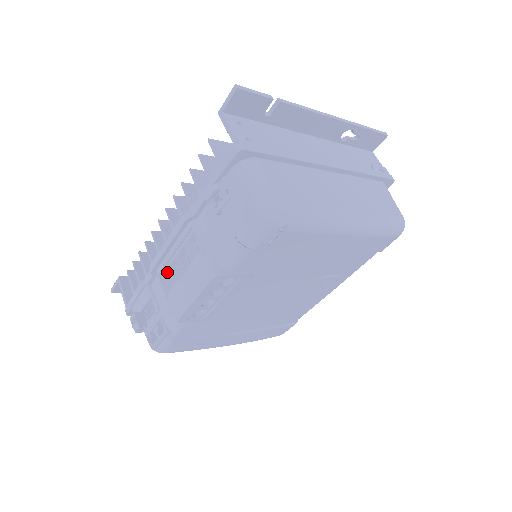
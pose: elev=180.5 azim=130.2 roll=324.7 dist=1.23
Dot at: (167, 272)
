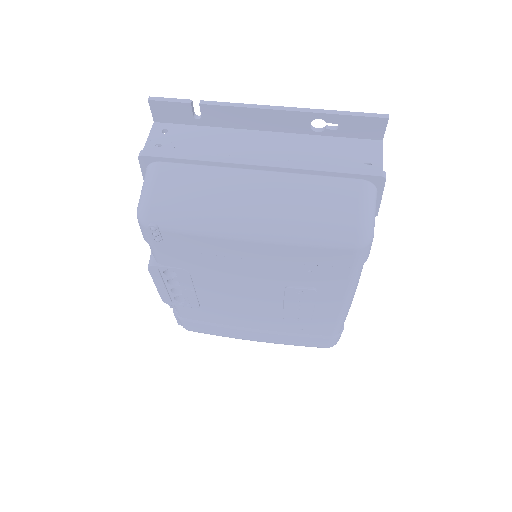
Dot at: occluded
